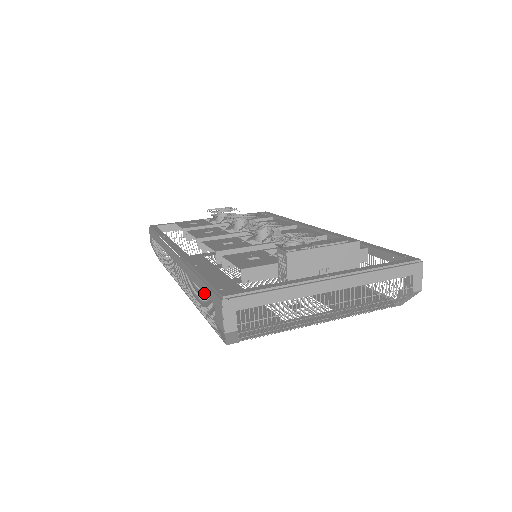
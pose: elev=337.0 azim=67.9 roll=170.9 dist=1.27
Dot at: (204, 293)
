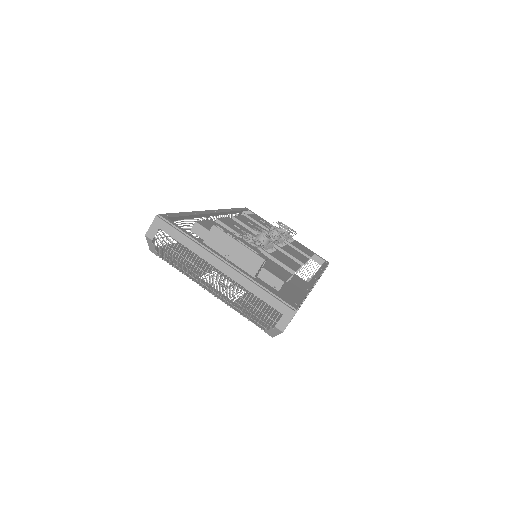
Dot at: (172, 220)
